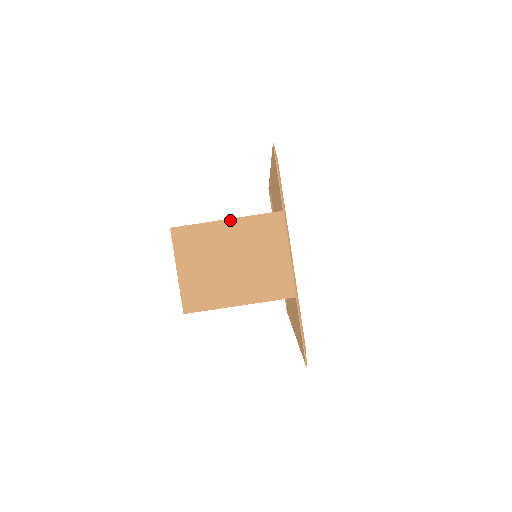
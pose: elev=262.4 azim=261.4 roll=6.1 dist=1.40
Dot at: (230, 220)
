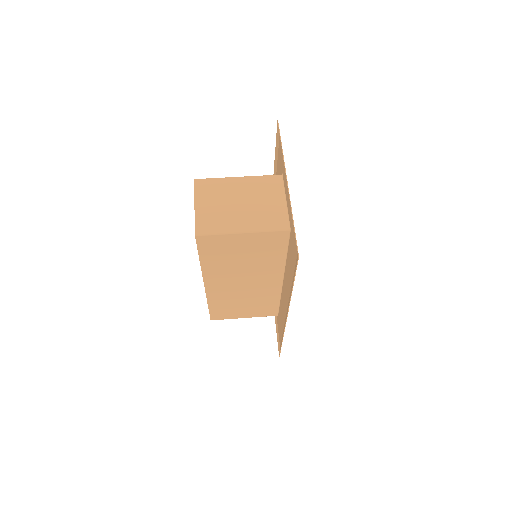
Dot at: (241, 177)
